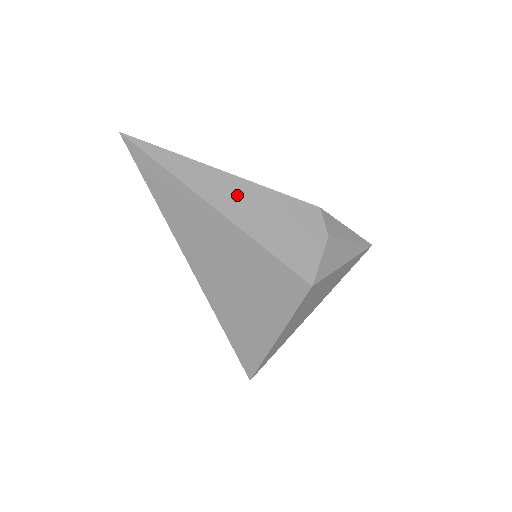
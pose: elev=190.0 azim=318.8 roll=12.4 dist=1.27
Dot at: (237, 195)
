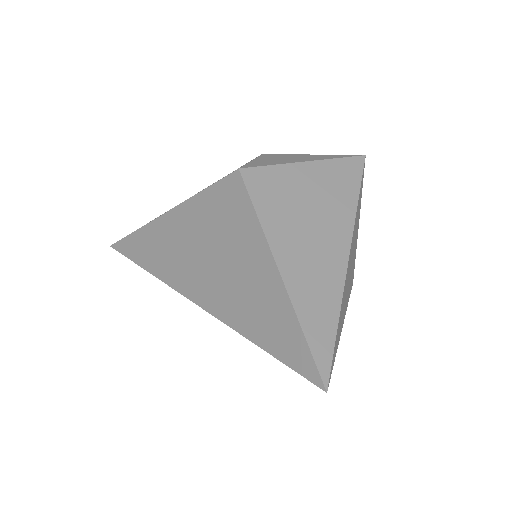
Dot at: occluded
